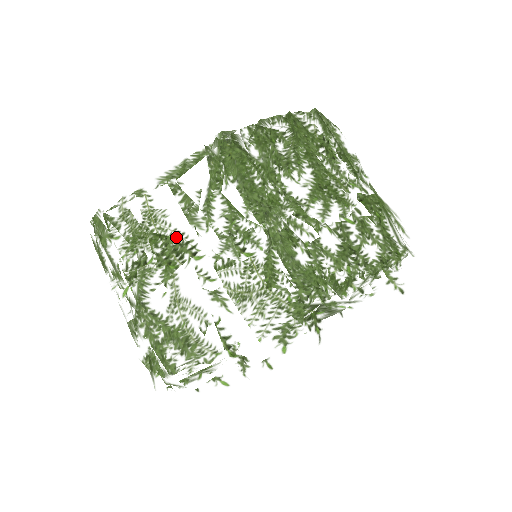
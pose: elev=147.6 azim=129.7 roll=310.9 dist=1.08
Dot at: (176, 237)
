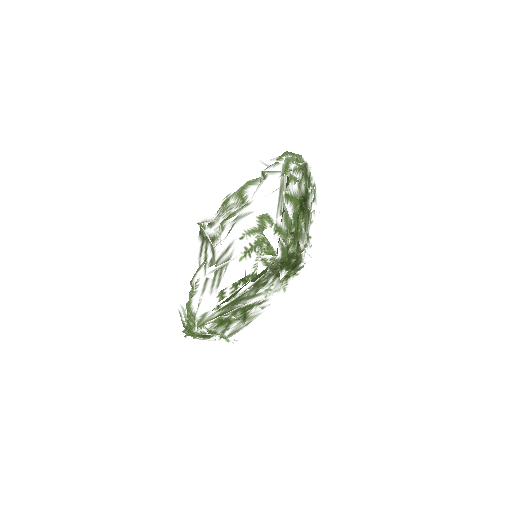
Dot at: occluded
